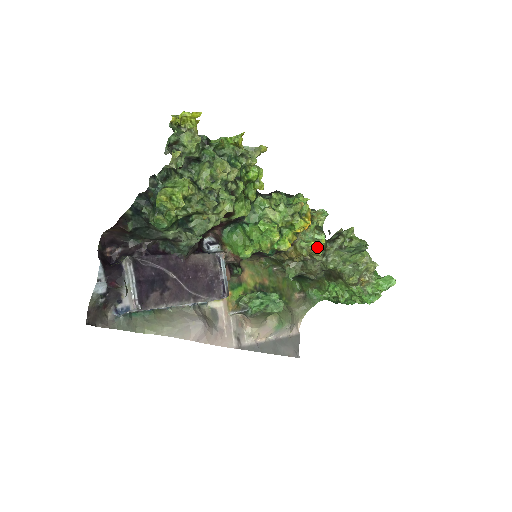
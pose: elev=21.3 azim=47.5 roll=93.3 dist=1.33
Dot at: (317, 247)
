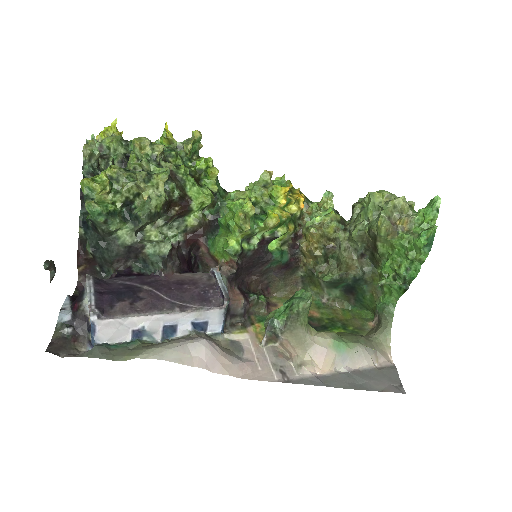
Dot at: (325, 219)
